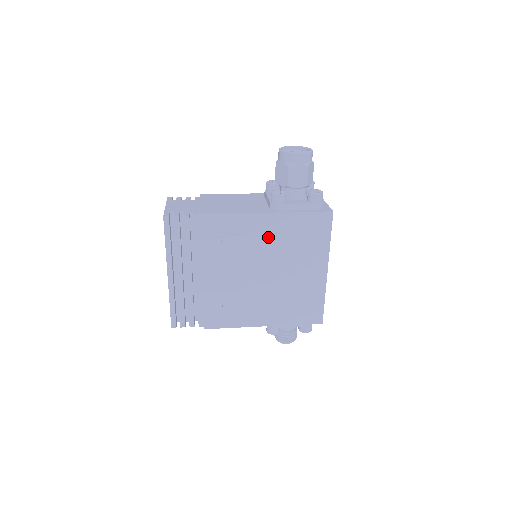
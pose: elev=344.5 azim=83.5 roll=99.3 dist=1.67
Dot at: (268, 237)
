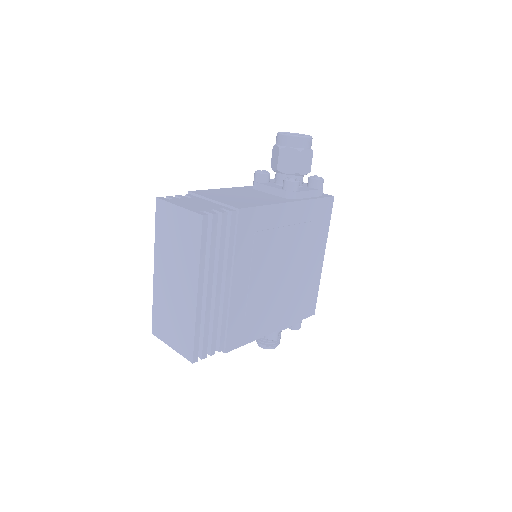
Dot at: (290, 229)
